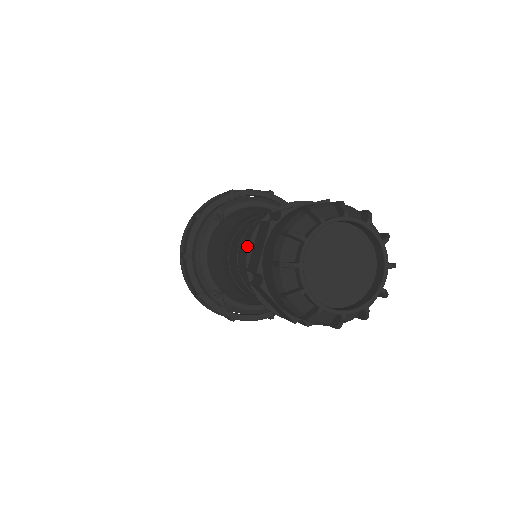
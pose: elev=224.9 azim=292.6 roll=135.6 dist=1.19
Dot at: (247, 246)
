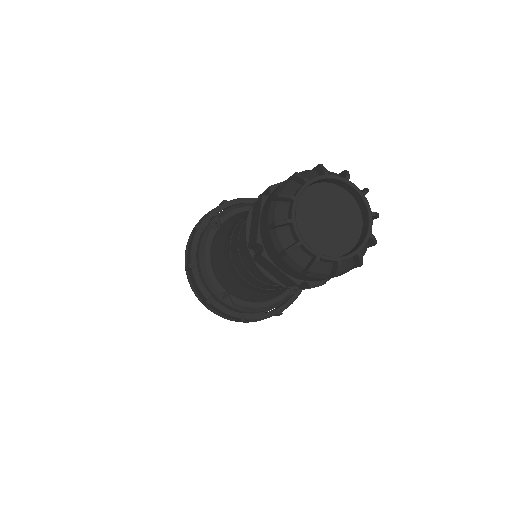
Dot at: (245, 226)
